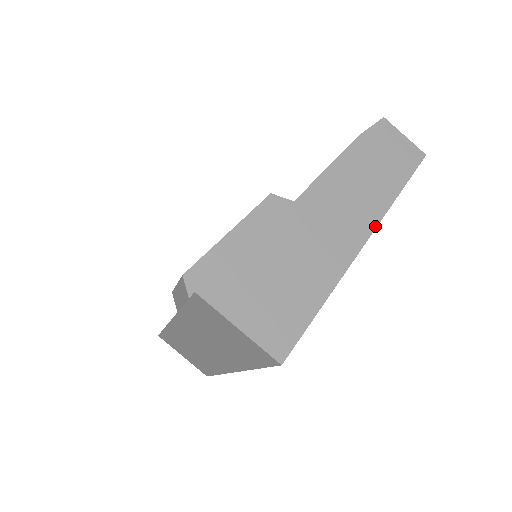
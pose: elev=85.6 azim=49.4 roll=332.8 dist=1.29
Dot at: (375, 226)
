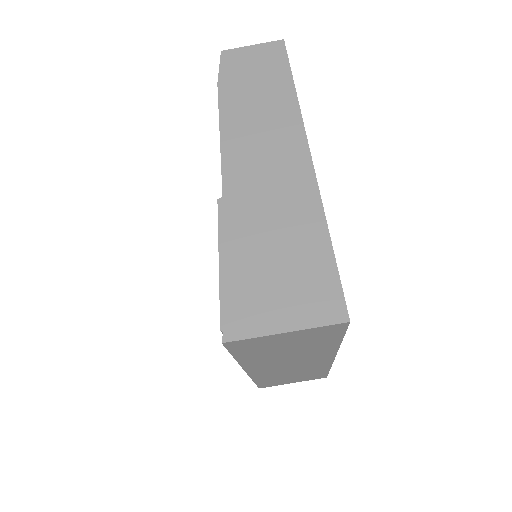
Dot at: (304, 135)
